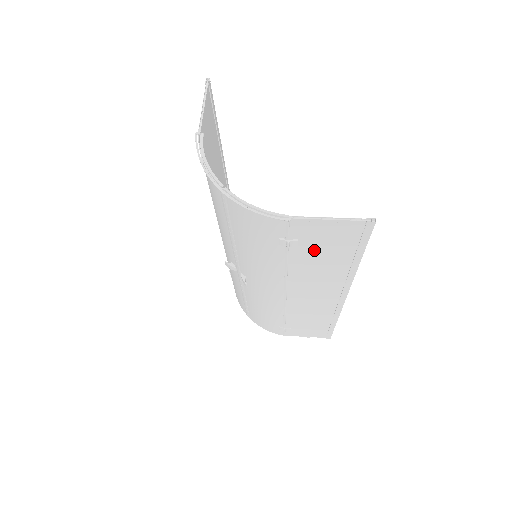
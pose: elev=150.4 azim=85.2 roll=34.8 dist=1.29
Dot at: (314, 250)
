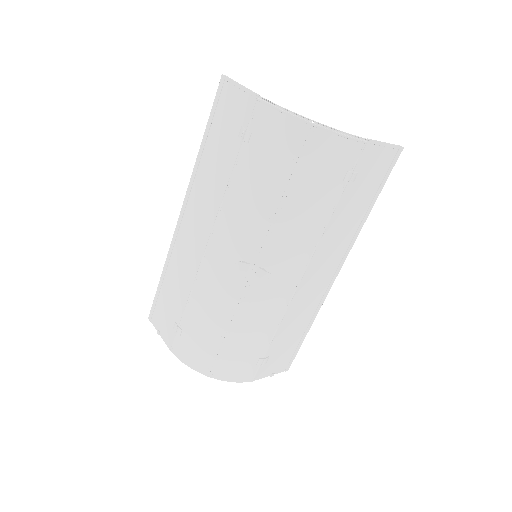
Dot at: (357, 190)
